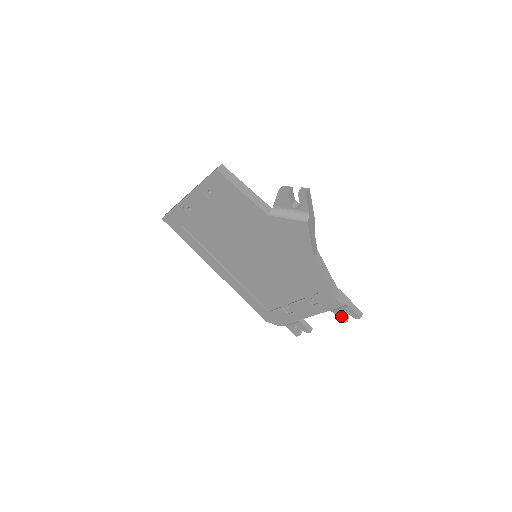
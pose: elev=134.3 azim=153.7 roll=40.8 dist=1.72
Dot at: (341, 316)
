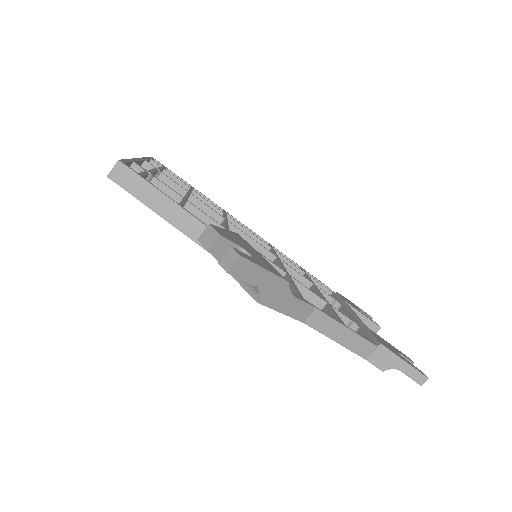
Dot at: occluded
